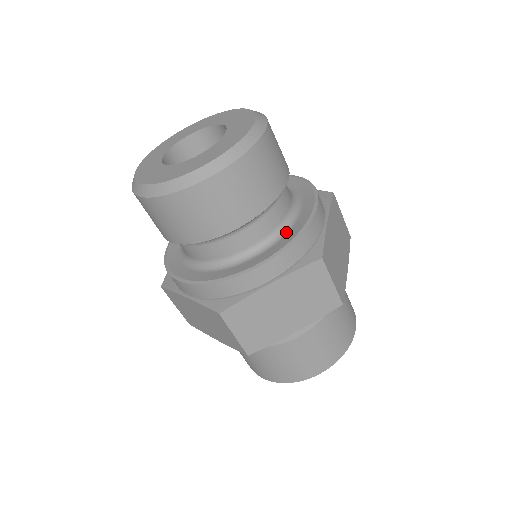
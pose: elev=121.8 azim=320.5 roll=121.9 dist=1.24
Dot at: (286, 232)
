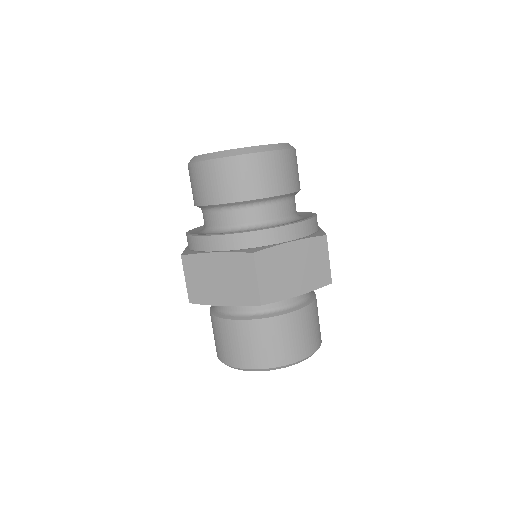
Dot at: (253, 229)
